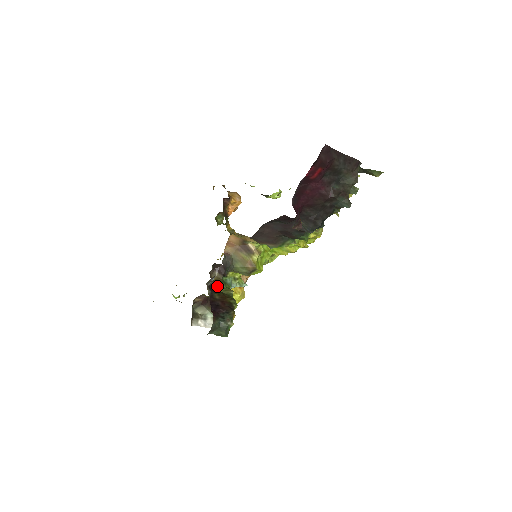
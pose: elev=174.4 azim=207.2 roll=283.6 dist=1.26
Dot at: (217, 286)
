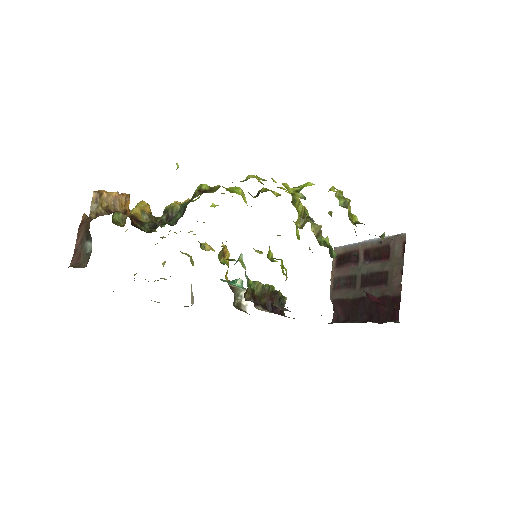
Dot at: (254, 296)
